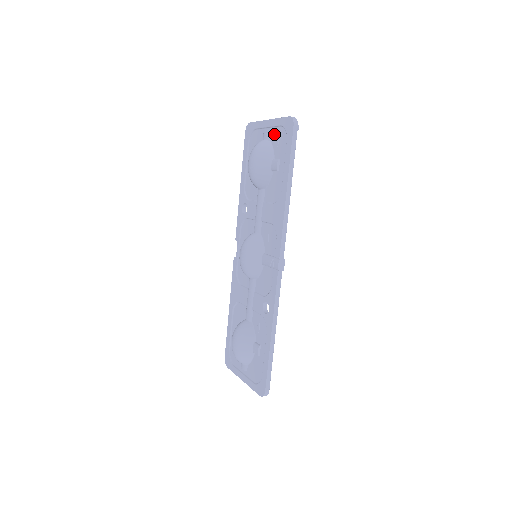
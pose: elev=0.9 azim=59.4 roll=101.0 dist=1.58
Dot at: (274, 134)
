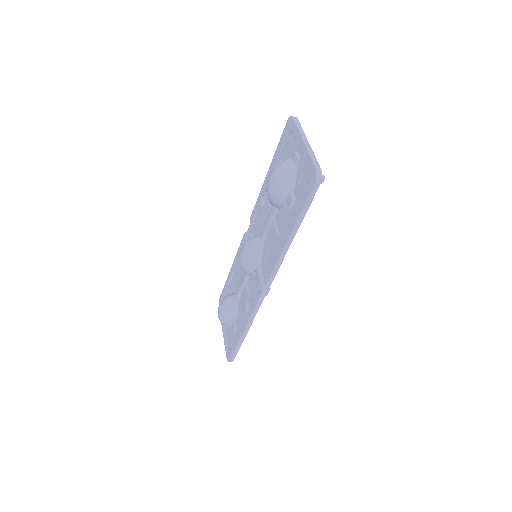
Dot at: (302, 165)
